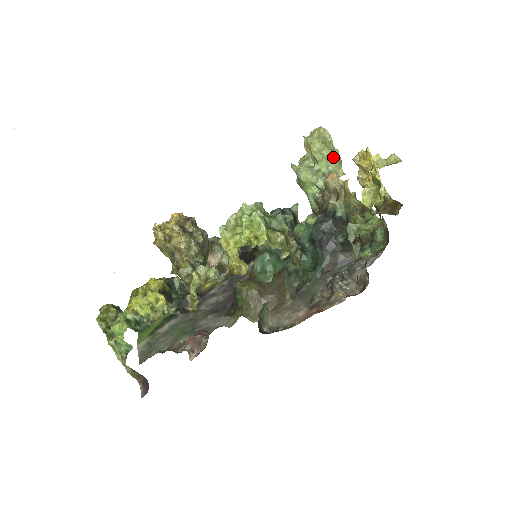
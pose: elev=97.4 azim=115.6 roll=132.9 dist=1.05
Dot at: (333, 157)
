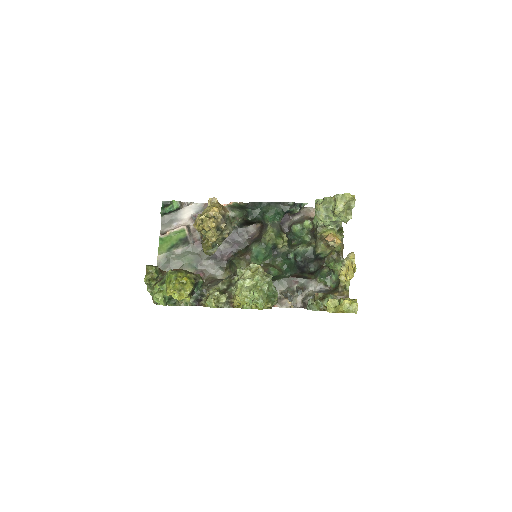
Dot at: (345, 219)
